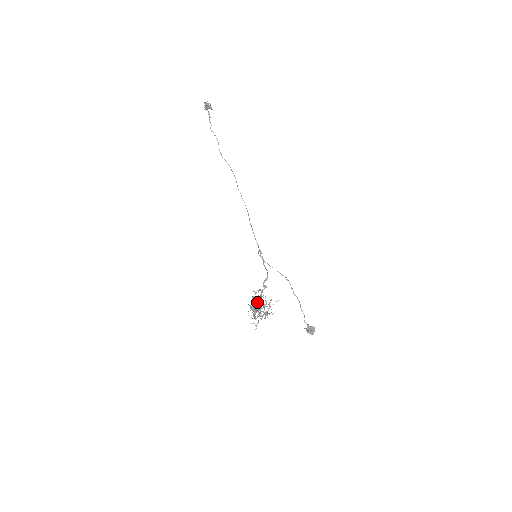
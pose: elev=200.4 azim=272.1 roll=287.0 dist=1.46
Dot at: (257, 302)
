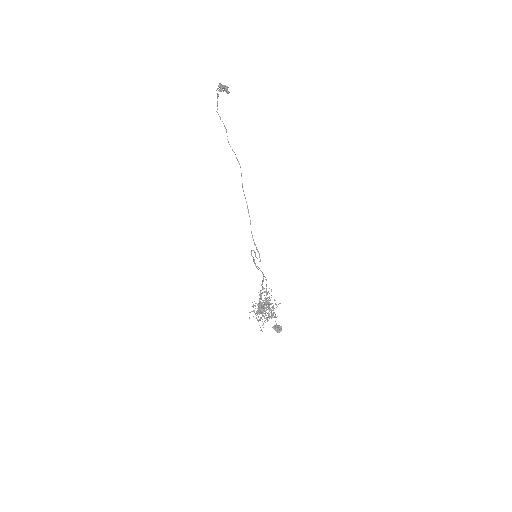
Dot at: (262, 304)
